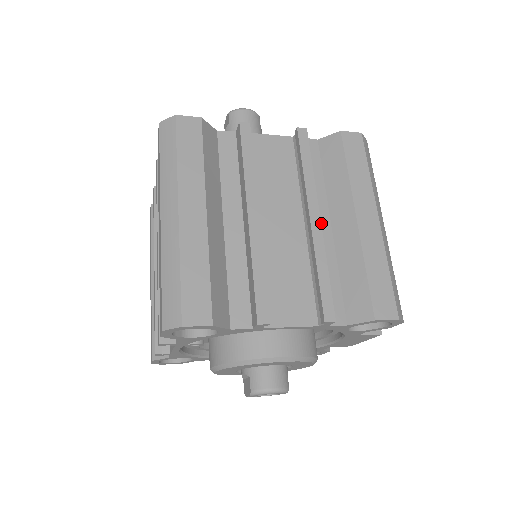
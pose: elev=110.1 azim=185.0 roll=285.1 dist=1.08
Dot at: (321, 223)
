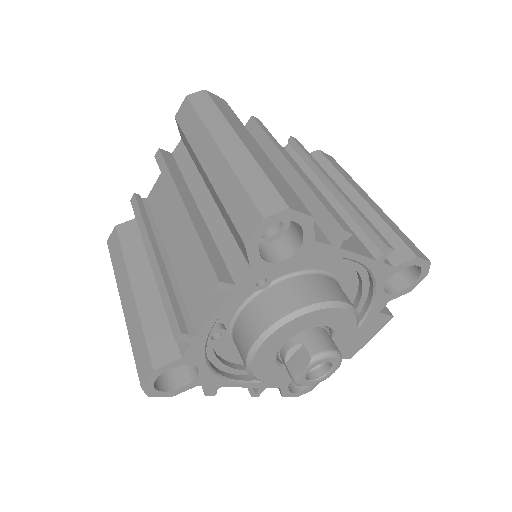
Dot at: occluded
